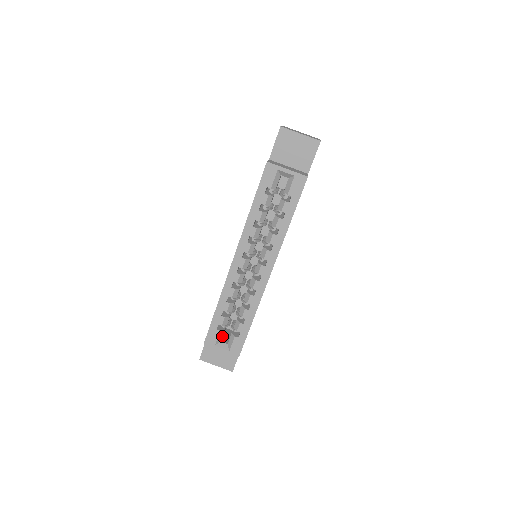
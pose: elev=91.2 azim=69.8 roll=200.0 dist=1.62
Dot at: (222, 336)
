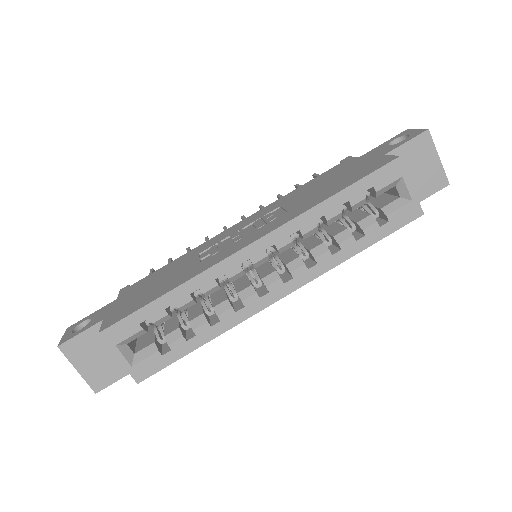
Dot at: (136, 337)
